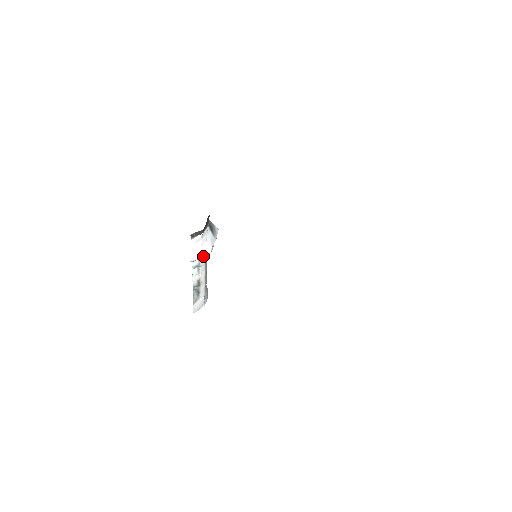
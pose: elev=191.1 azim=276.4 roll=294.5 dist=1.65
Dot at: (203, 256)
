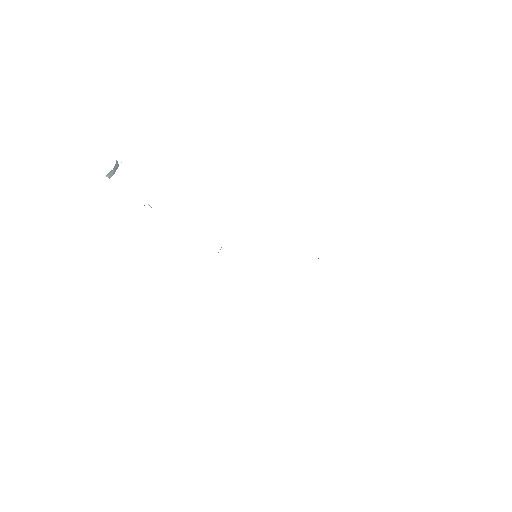
Dot at: occluded
